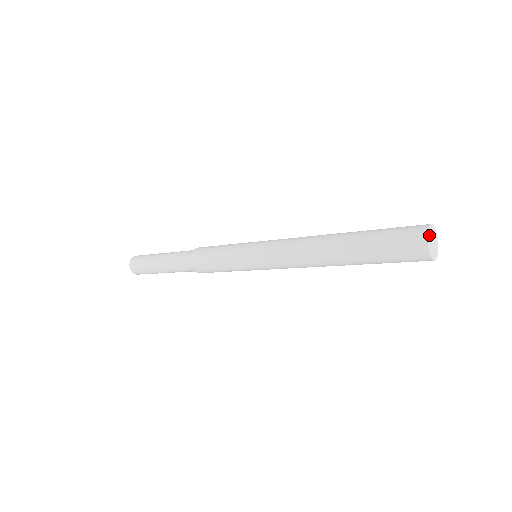
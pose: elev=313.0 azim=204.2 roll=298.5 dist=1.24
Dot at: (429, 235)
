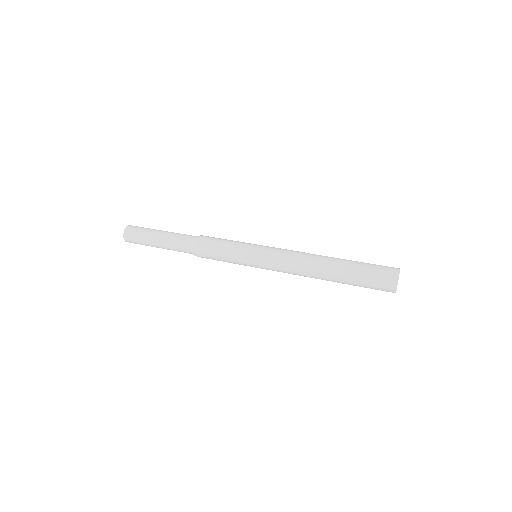
Dot at: occluded
